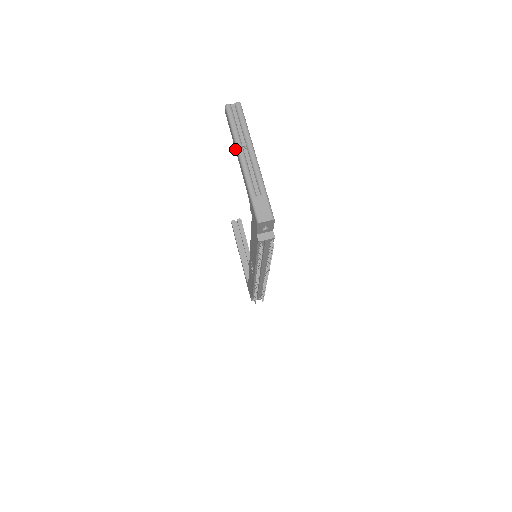
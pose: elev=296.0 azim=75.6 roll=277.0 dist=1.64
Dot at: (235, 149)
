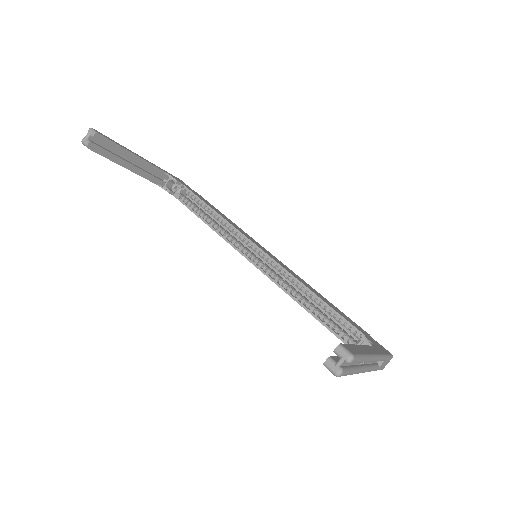
Dot at: occluded
